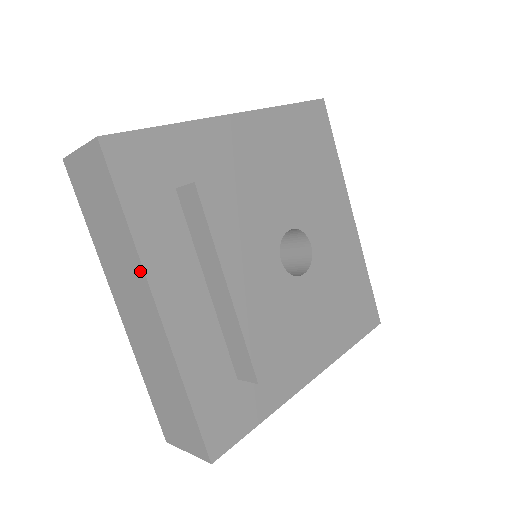
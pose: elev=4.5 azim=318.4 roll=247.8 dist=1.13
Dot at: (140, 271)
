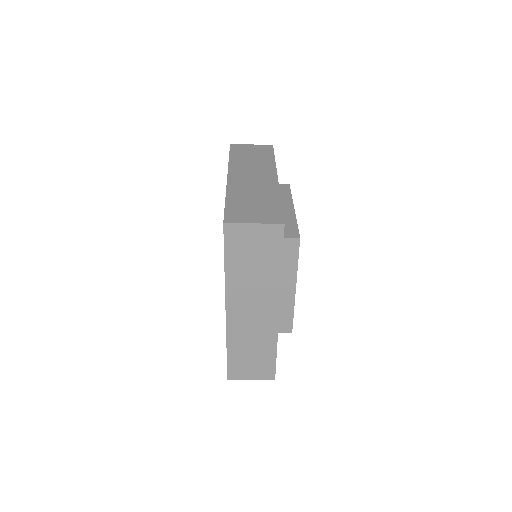
Dot at: (276, 292)
